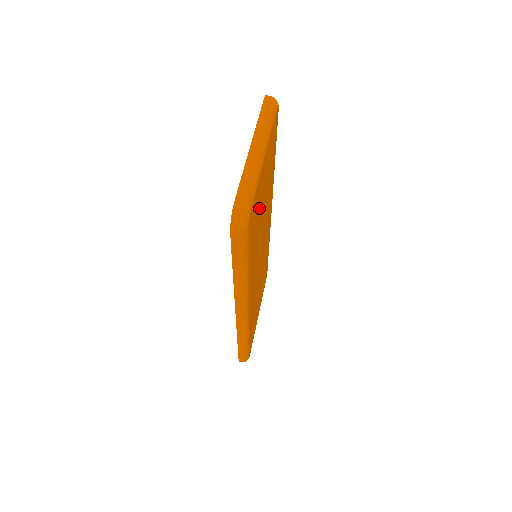
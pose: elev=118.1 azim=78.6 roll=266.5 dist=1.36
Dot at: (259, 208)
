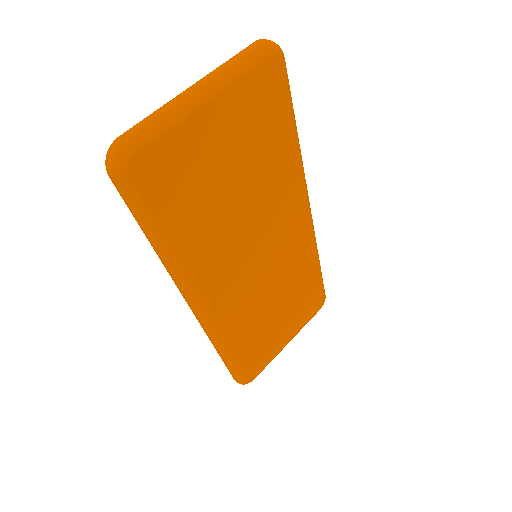
Dot at: (205, 175)
